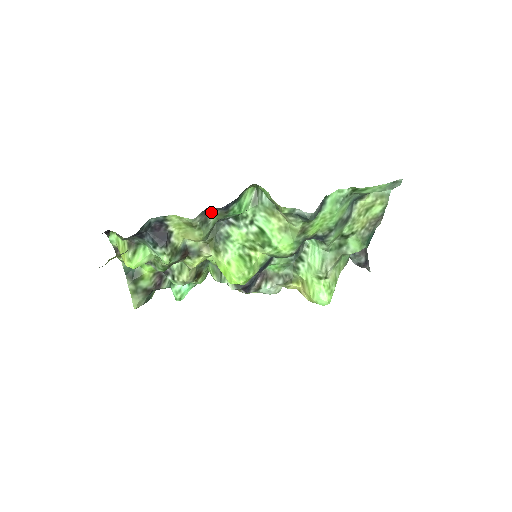
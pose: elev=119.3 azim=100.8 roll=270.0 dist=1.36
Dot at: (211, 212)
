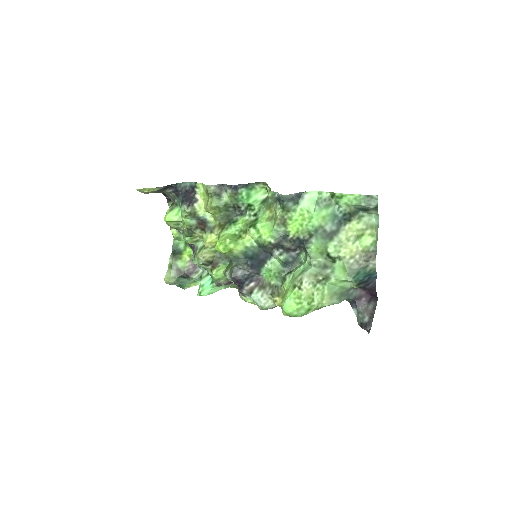
Dot at: (226, 191)
